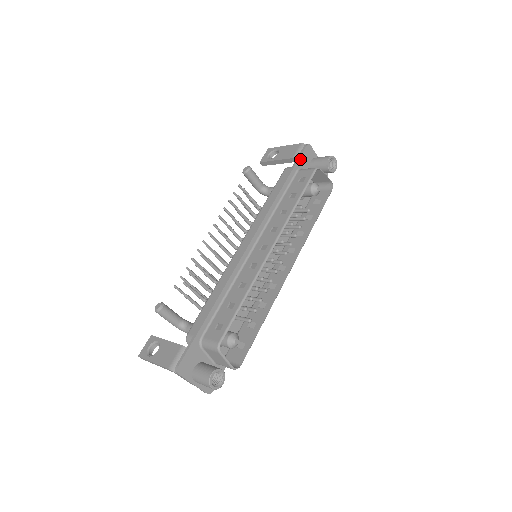
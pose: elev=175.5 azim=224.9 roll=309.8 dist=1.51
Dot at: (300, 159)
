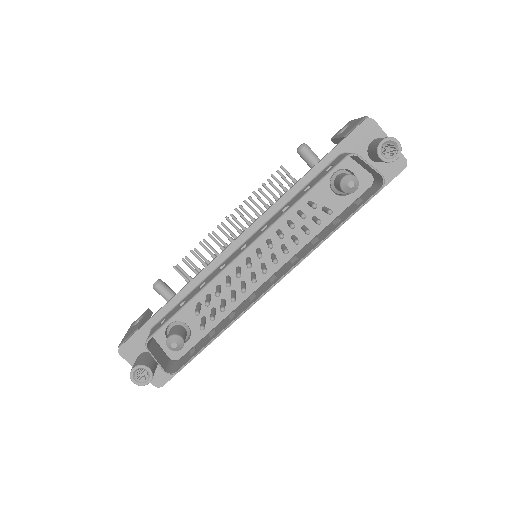
Dot at: (348, 139)
